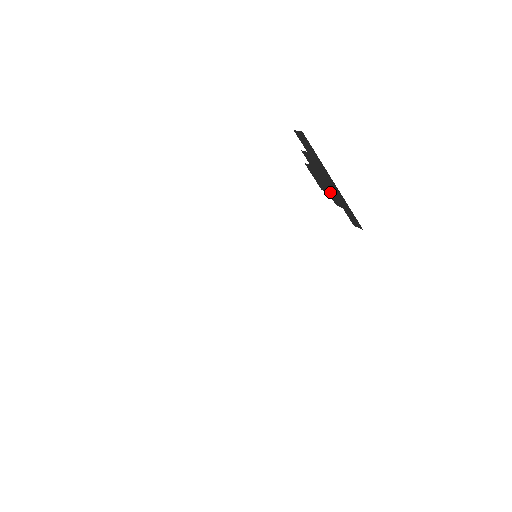
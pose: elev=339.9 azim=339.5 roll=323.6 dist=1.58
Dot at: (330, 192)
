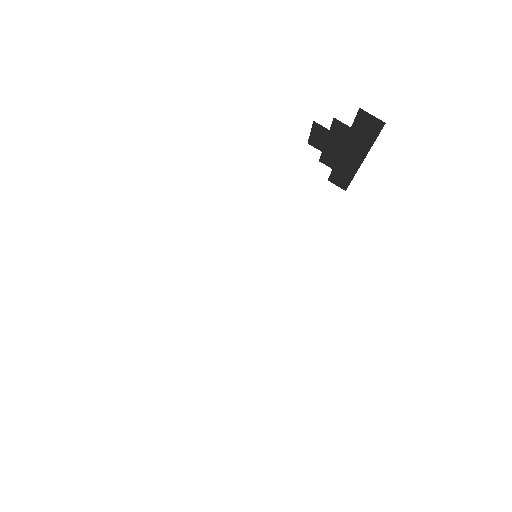
Dot at: (330, 155)
